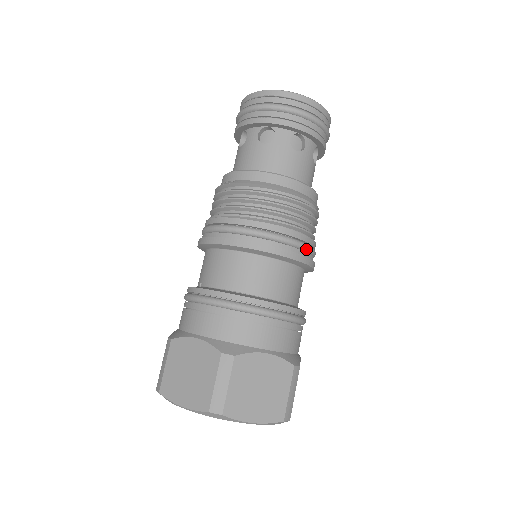
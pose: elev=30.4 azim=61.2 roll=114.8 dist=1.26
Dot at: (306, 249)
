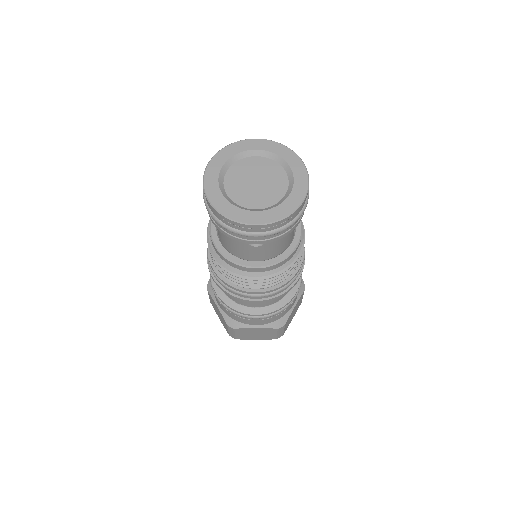
Dot at: (278, 292)
